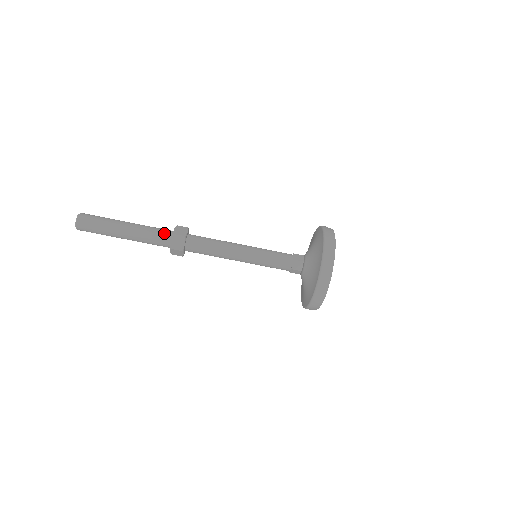
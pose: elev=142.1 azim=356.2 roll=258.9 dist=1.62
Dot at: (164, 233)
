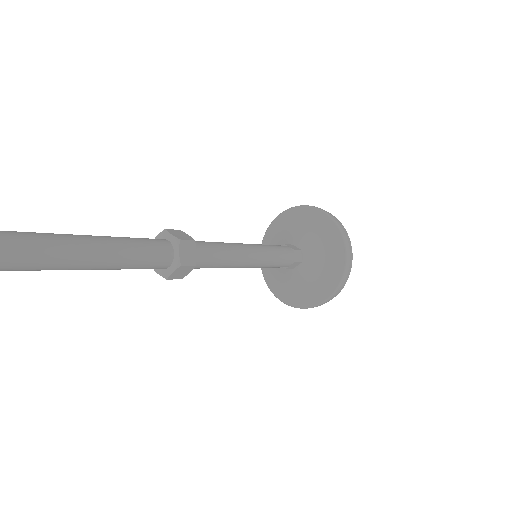
Dot at: (159, 243)
